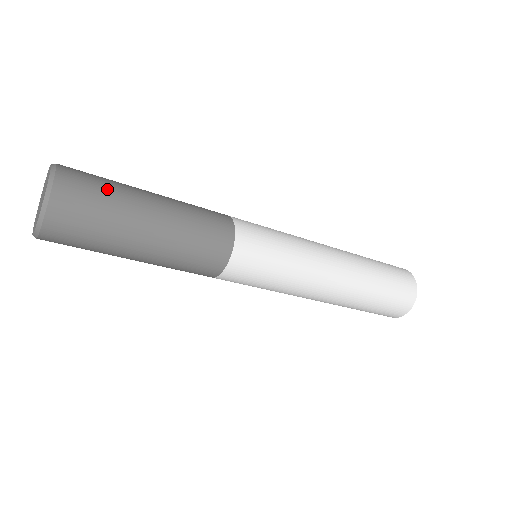
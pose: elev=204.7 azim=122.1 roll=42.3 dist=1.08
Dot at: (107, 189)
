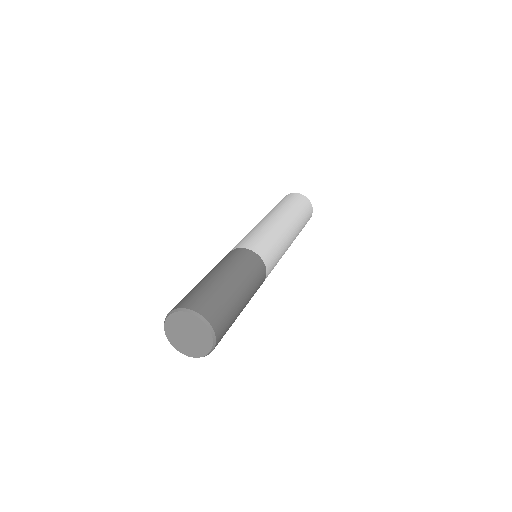
Dot at: (230, 313)
